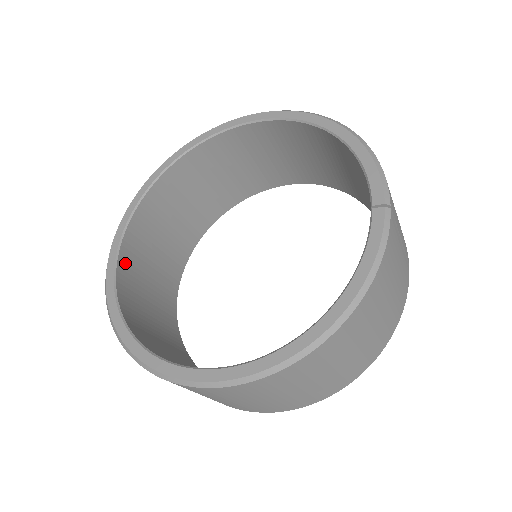
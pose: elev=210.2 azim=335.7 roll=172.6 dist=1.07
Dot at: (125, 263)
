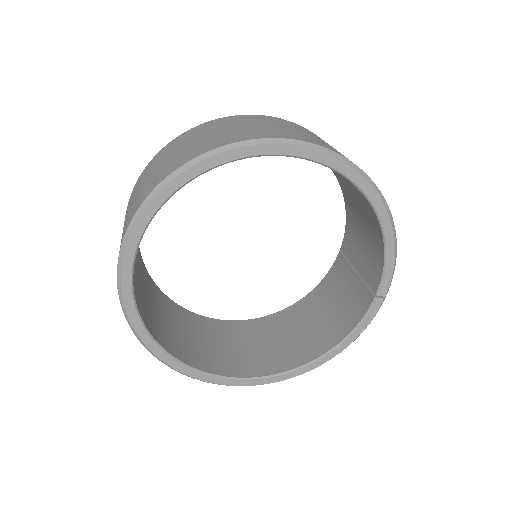
Dot at: occluded
